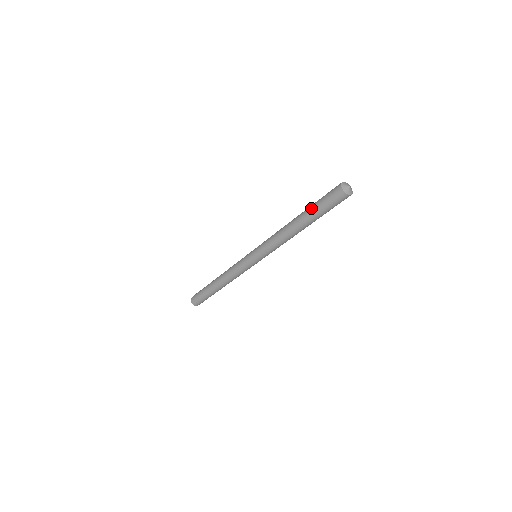
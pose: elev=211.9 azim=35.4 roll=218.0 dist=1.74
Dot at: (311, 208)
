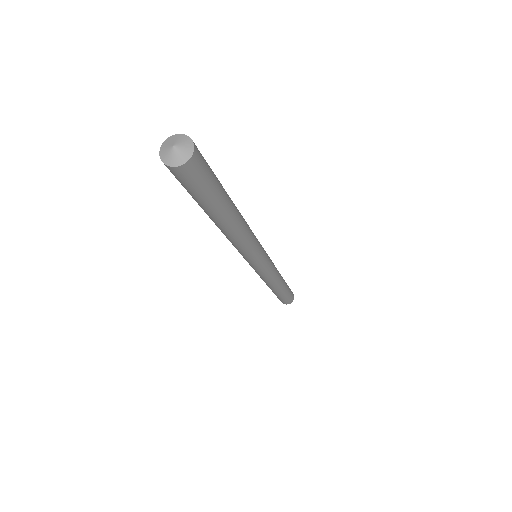
Dot at: occluded
